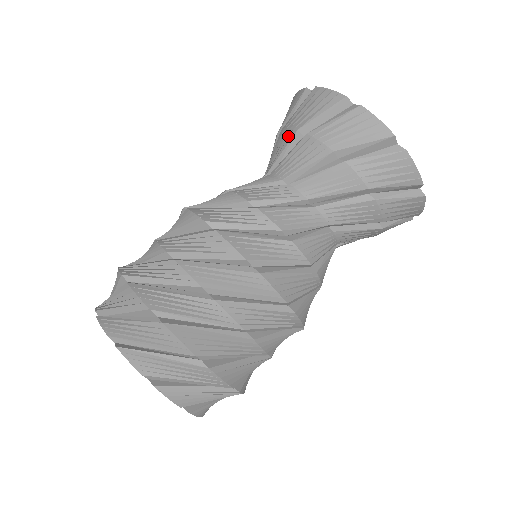
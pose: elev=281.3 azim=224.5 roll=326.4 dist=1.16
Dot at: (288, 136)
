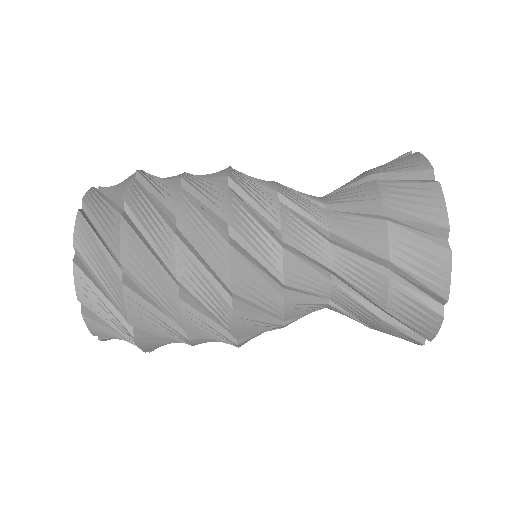
Dot at: (361, 176)
